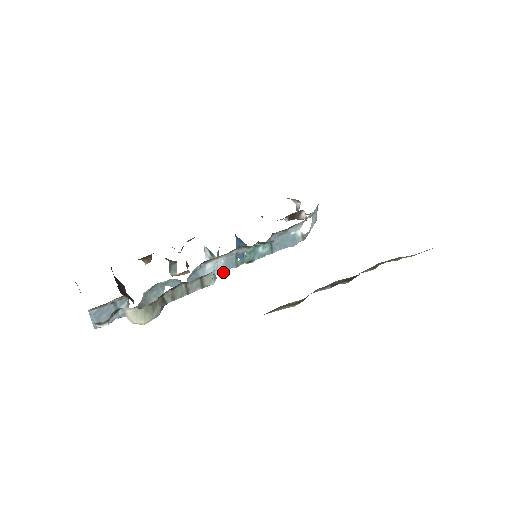
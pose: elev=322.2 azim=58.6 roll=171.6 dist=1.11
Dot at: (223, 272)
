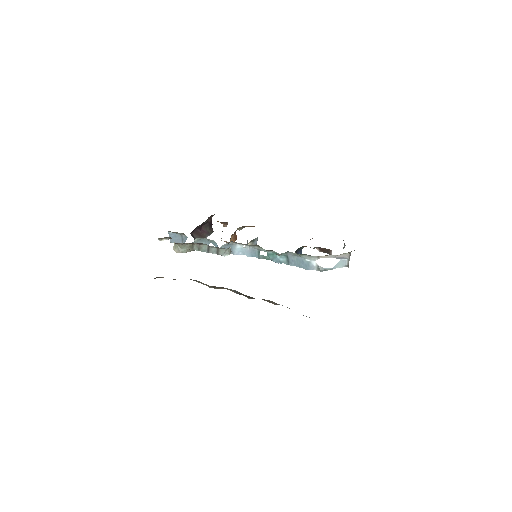
Dot at: (248, 256)
